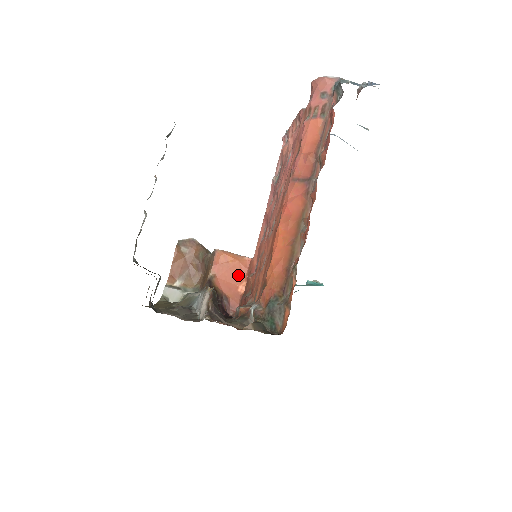
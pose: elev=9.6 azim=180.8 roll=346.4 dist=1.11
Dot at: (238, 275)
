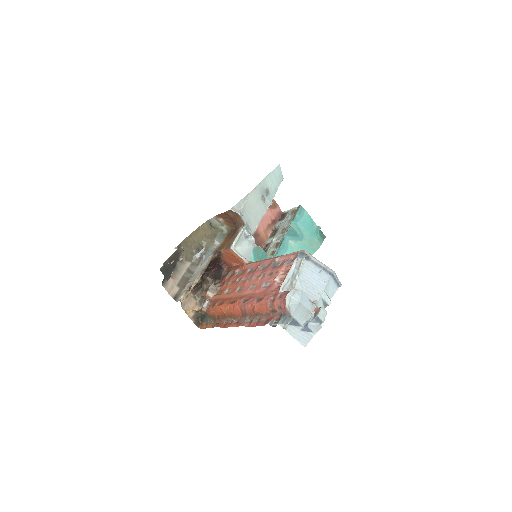
Dot at: (235, 261)
